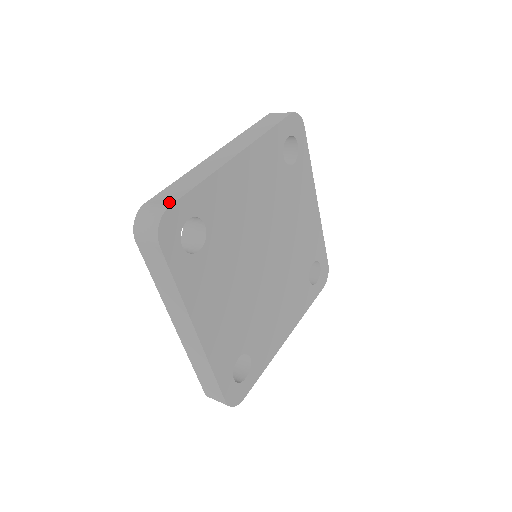
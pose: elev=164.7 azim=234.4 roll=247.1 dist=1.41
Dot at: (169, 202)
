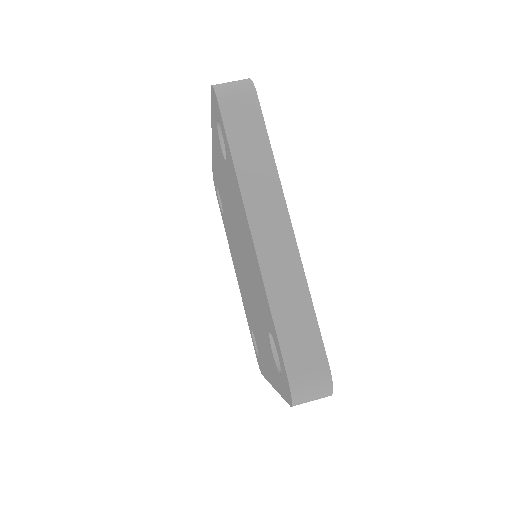
Dot at: (320, 360)
